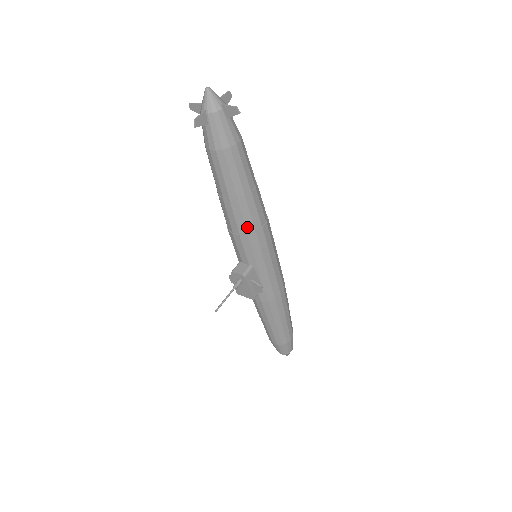
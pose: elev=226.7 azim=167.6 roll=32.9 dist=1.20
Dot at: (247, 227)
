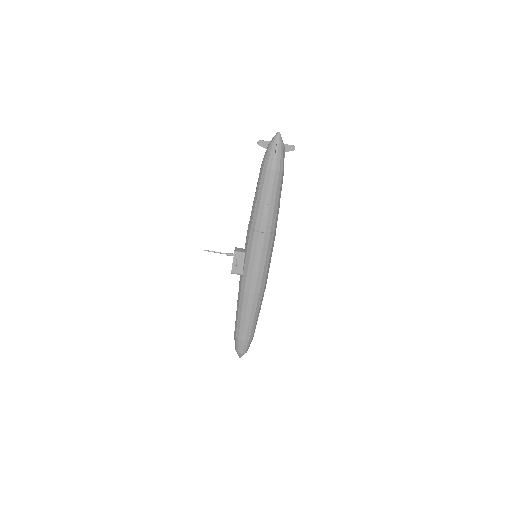
Dot at: (252, 223)
